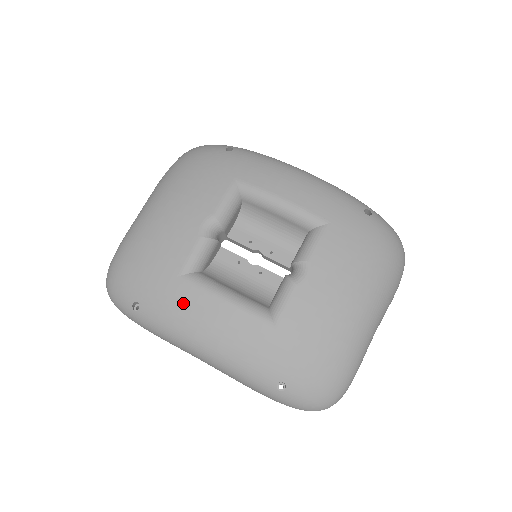
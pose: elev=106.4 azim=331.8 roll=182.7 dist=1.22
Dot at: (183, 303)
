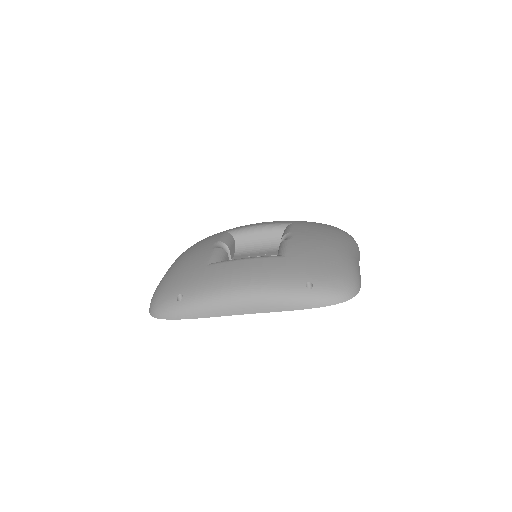
Dot at: (216, 273)
